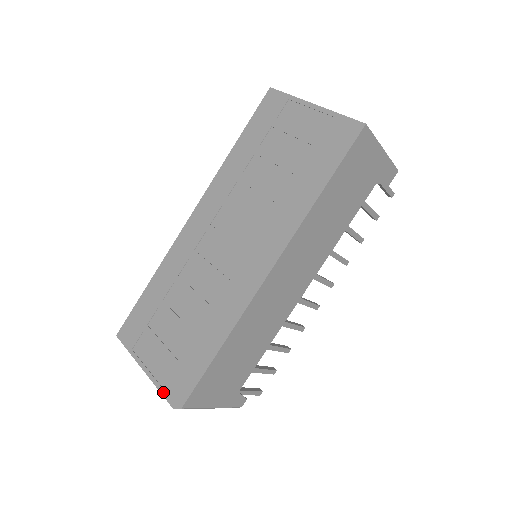
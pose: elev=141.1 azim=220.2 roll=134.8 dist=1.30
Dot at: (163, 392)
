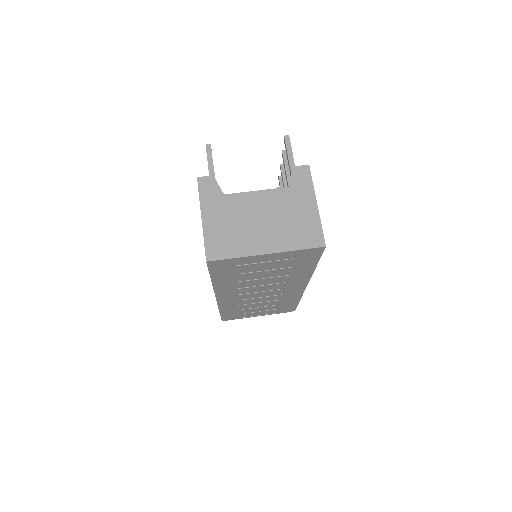
Dot at: occluded
